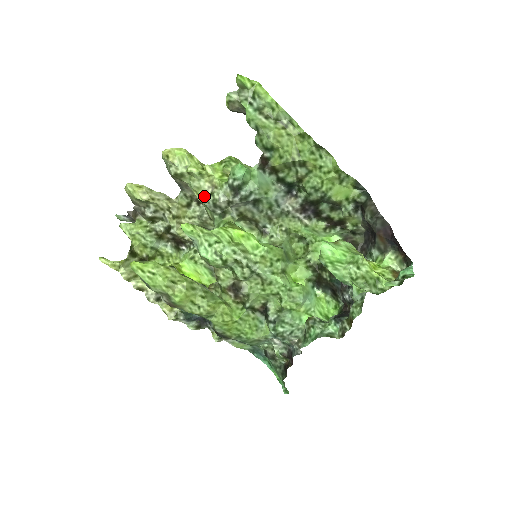
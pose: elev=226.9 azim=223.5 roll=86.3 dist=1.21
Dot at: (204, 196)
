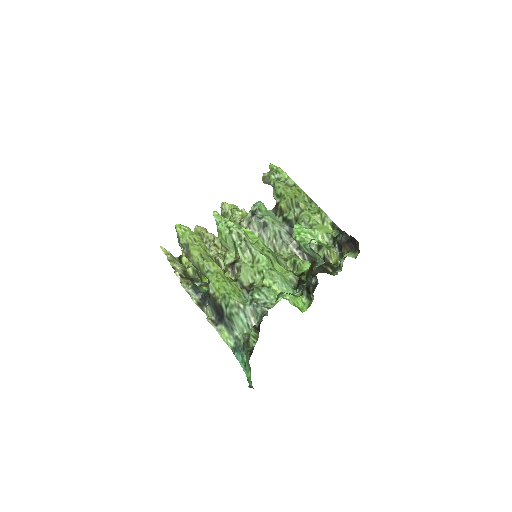
Dot at: (235, 221)
